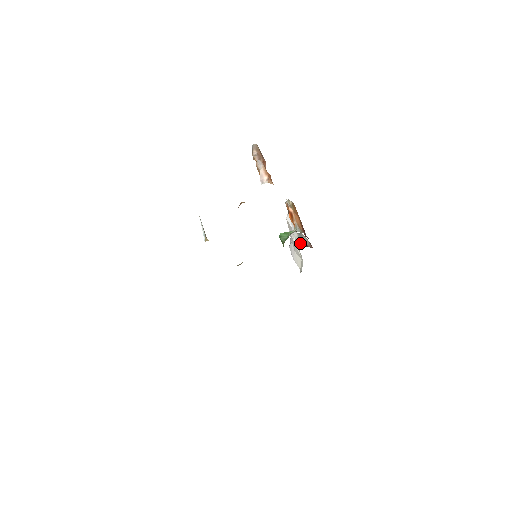
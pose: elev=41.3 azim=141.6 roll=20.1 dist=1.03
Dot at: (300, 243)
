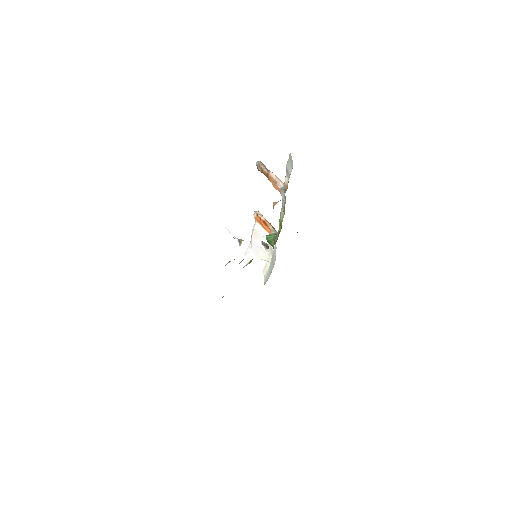
Dot at: (266, 247)
